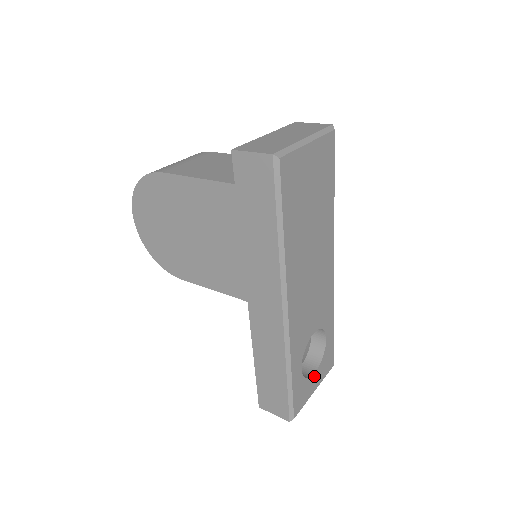
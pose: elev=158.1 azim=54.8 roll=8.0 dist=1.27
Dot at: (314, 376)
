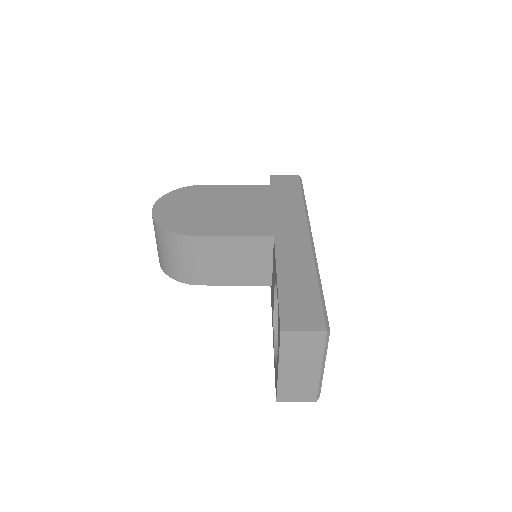
Dot at: occluded
